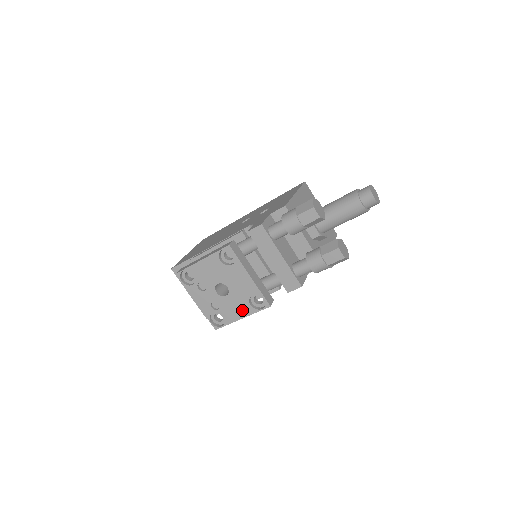
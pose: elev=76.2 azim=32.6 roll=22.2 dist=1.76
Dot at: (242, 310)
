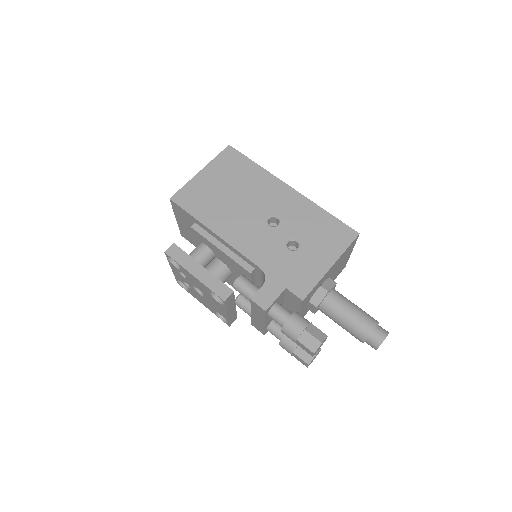
Dot at: (206, 305)
